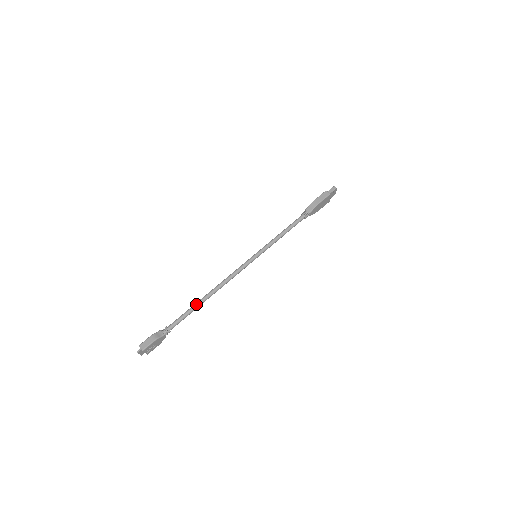
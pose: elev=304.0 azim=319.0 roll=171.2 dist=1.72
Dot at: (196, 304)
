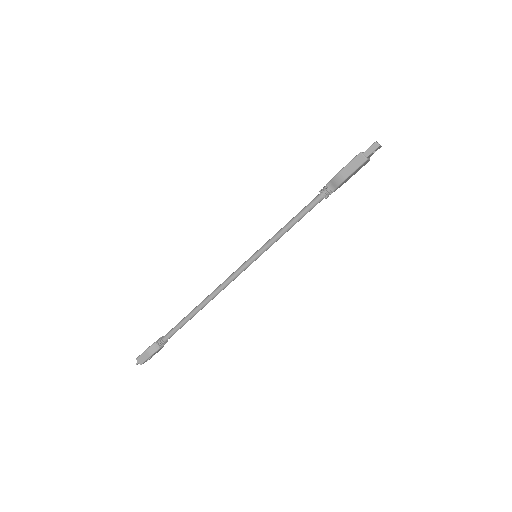
Dot at: (188, 316)
